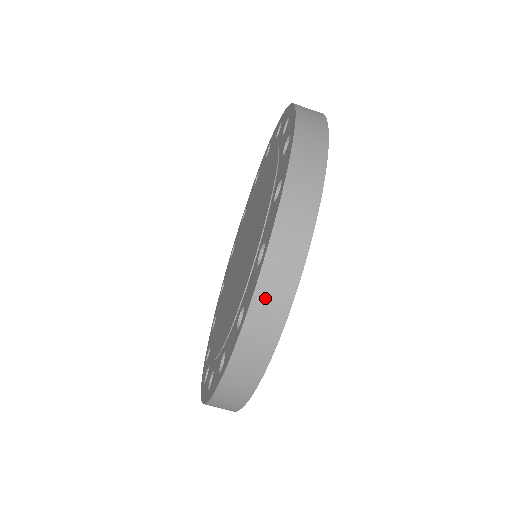
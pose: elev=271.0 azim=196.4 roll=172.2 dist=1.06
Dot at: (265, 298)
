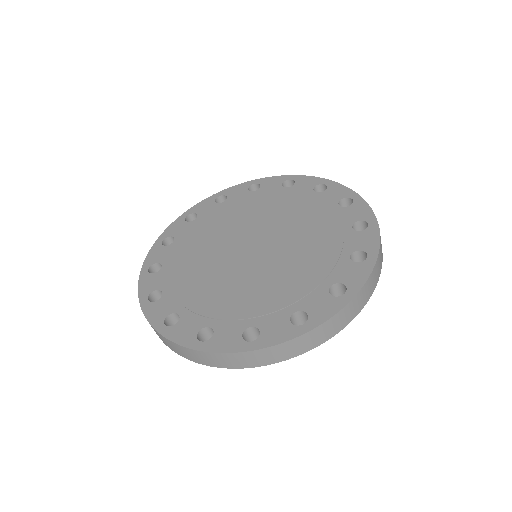
Dot at: (226, 358)
